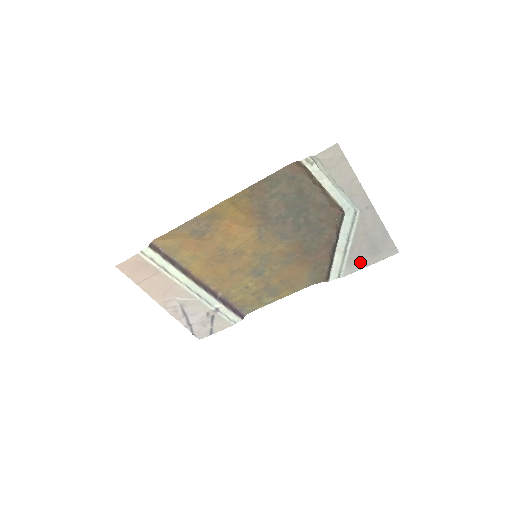
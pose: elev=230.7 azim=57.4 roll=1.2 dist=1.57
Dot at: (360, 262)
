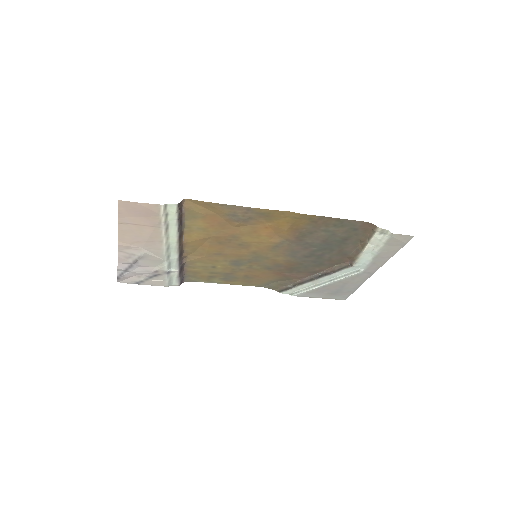
Dot at: (317, 294)
